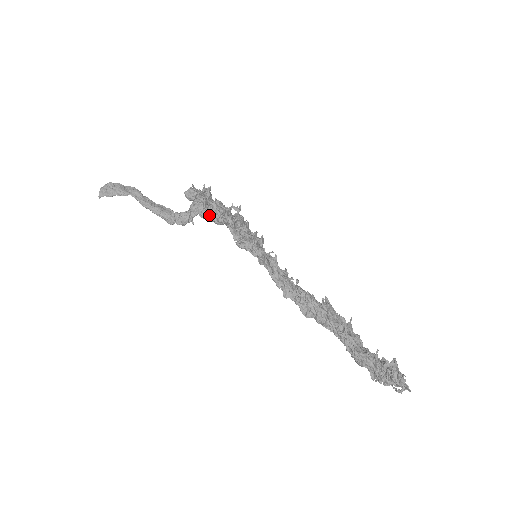
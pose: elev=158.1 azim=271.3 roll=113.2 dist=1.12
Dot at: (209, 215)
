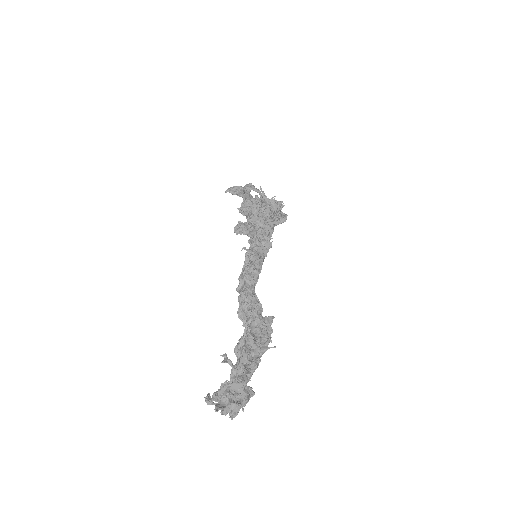
Dot at: occluded
